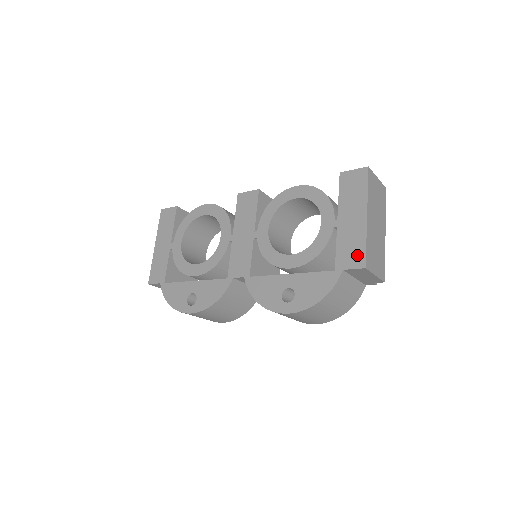
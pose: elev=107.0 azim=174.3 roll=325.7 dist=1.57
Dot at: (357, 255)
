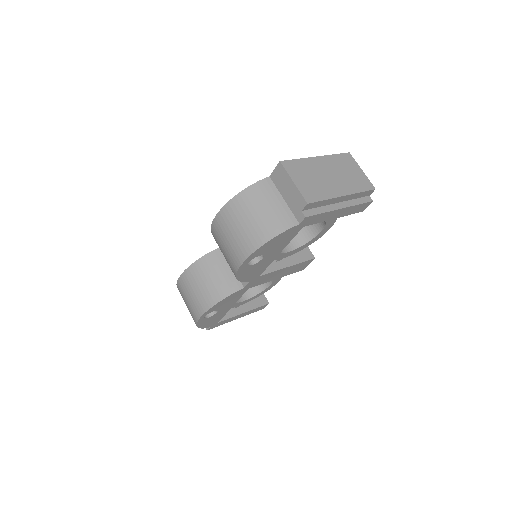
Dot at: occluded
